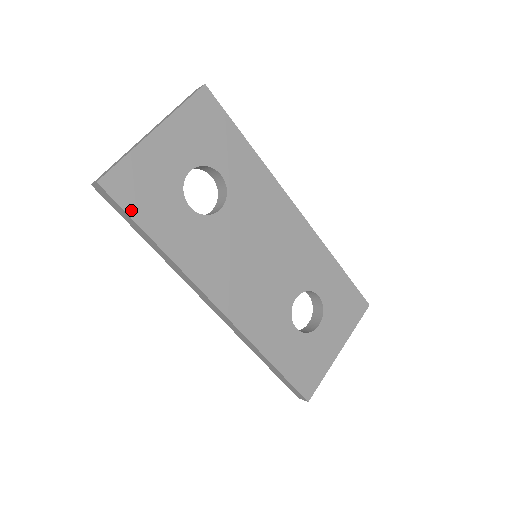
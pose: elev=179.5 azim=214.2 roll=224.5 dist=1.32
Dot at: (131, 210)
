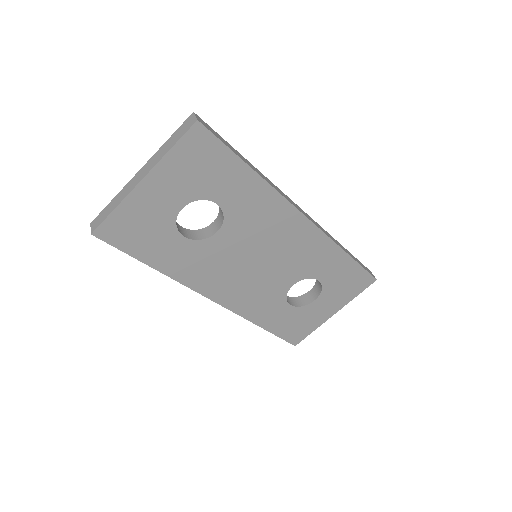
Dot at: (126, 249)
